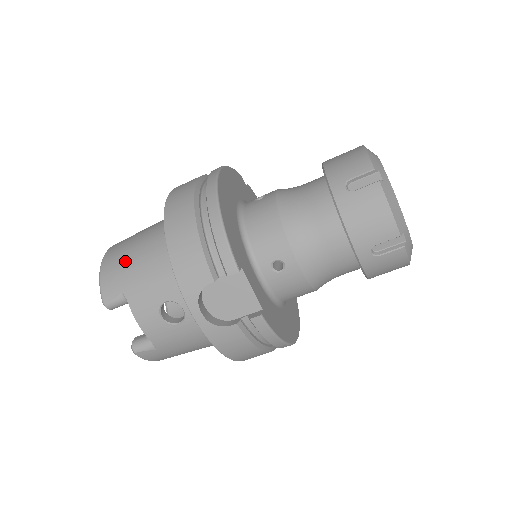
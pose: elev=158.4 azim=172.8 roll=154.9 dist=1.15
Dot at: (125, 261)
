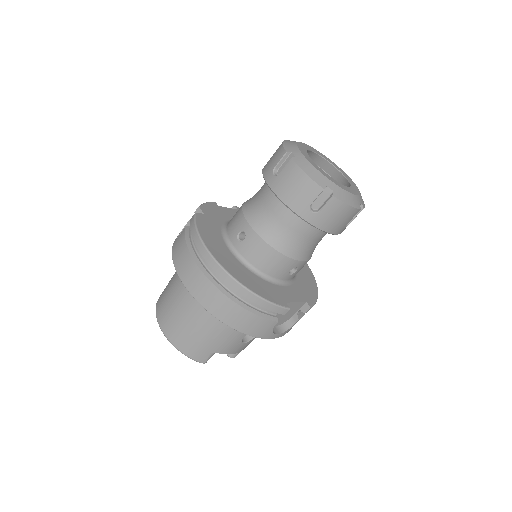
Dot at: (194, 338)
